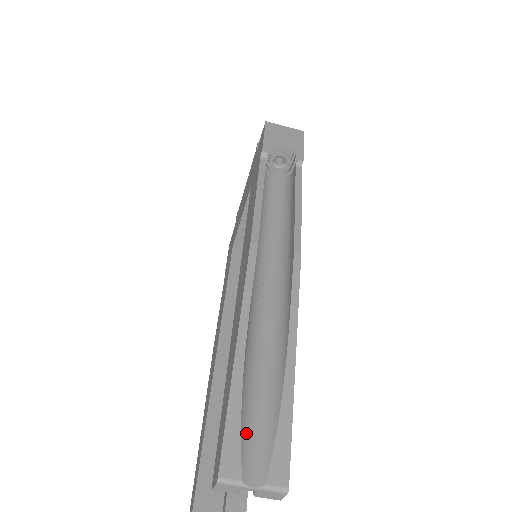
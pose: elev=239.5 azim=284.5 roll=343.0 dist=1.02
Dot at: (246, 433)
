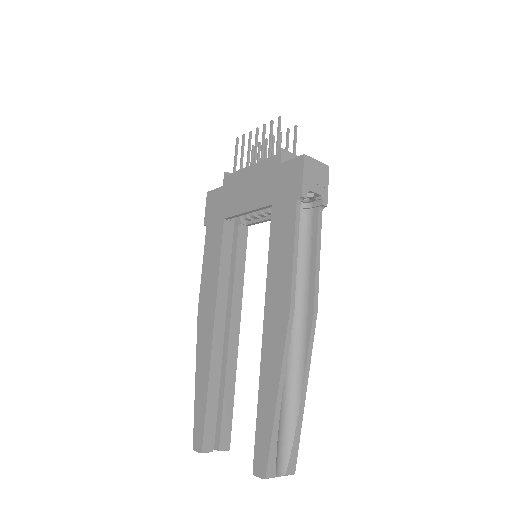
Dot at: (278, 447)
